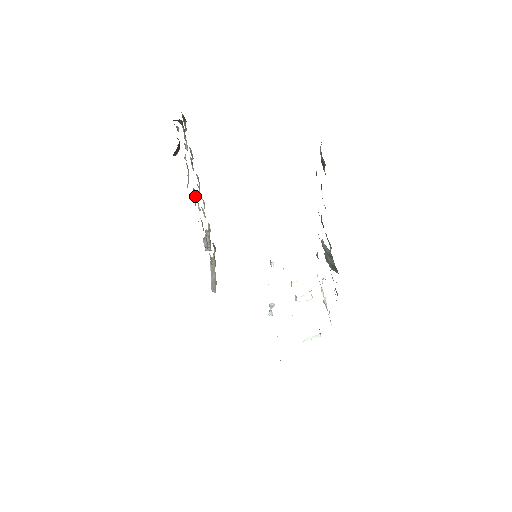
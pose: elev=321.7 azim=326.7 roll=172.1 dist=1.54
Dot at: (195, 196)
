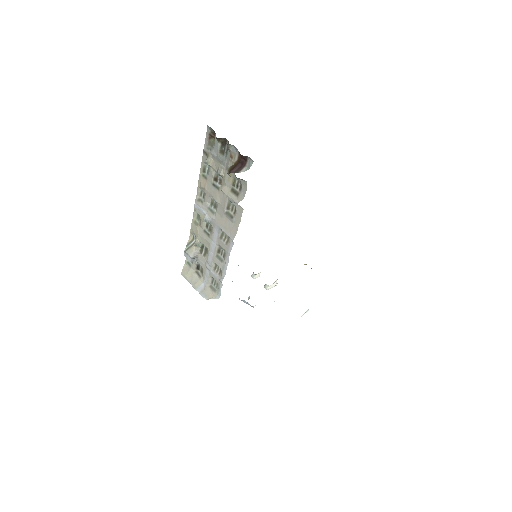
Dot at: (227, 209)
